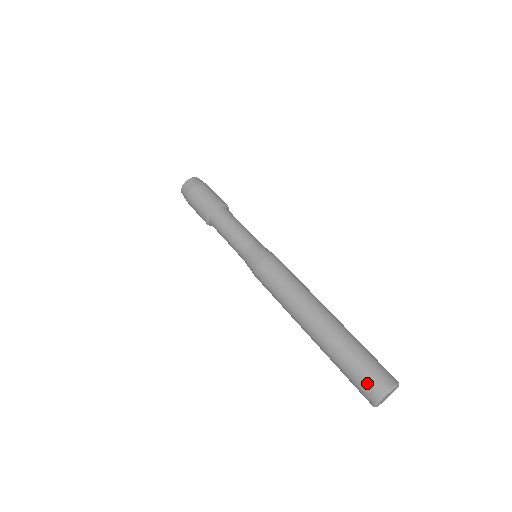
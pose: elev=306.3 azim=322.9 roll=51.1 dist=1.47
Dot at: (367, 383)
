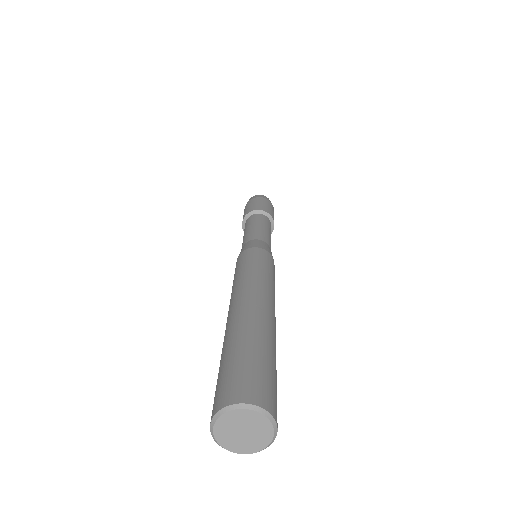
Dot at: (215, 394)
